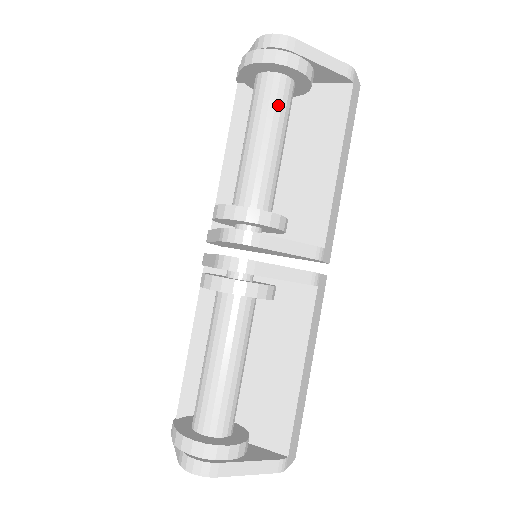
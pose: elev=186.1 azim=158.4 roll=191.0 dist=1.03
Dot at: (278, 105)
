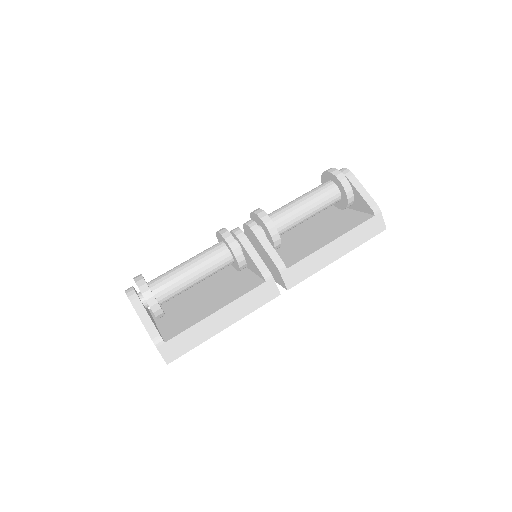
Dot at: (321, 192)
